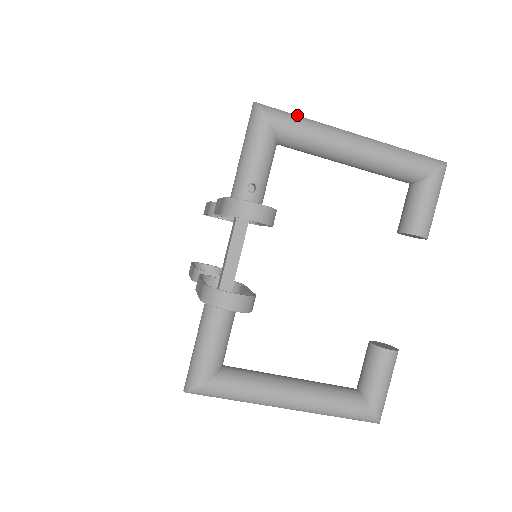
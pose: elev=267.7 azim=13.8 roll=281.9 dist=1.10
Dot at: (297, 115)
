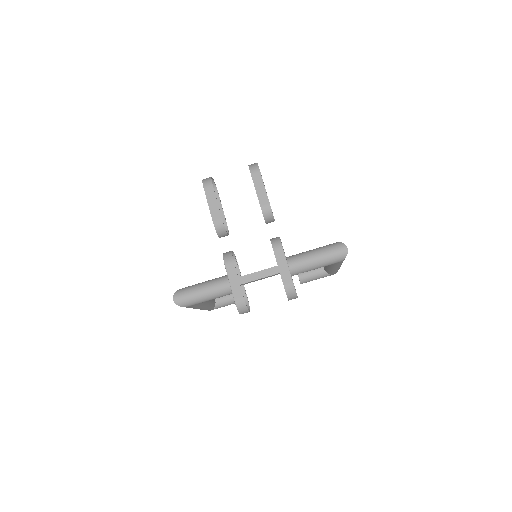
Dot at: occluded
